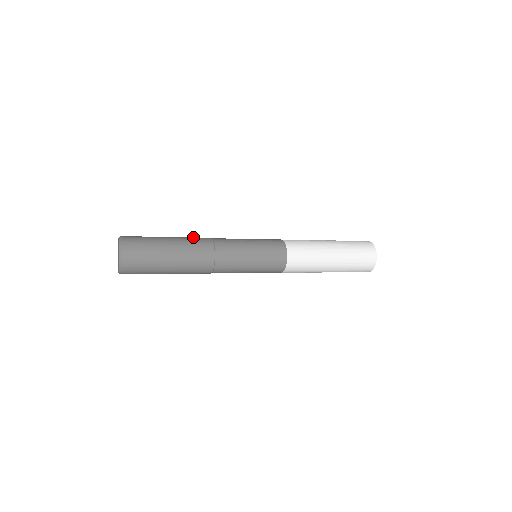
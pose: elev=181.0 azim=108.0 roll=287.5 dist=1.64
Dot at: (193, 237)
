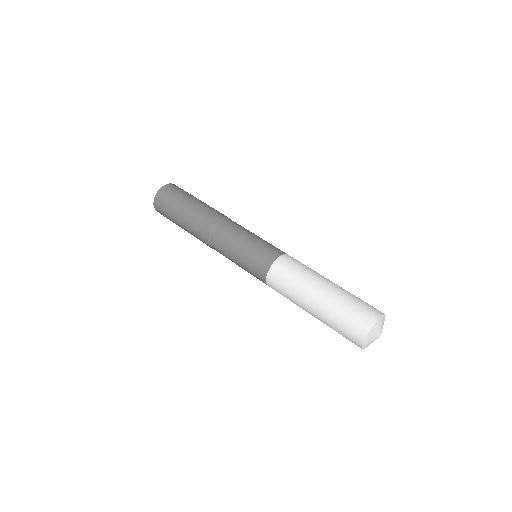
Dot at: (211, 211)
